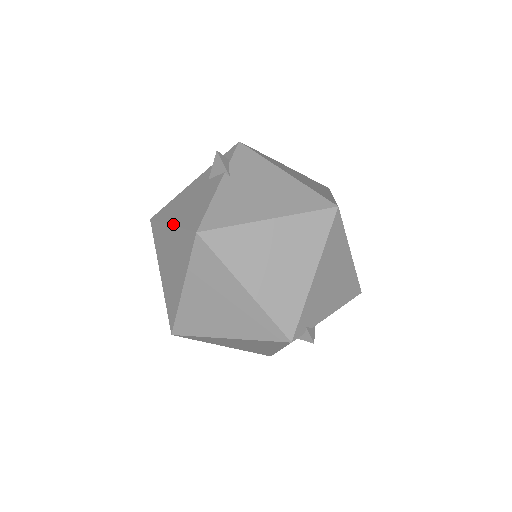
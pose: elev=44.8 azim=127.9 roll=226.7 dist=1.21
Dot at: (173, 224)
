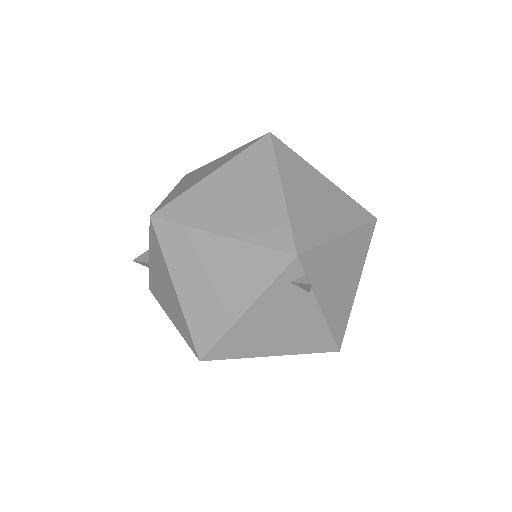
Dot at: (228, 153)
